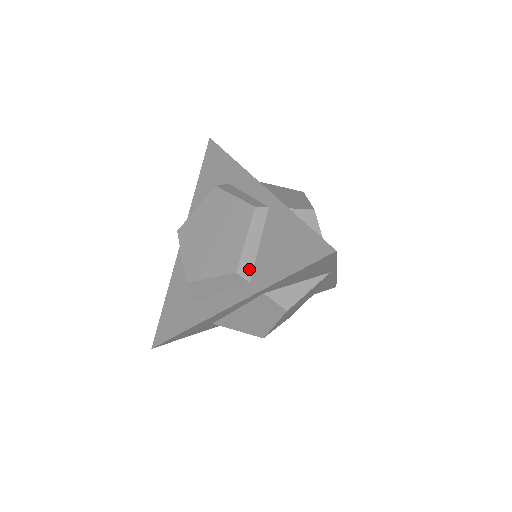
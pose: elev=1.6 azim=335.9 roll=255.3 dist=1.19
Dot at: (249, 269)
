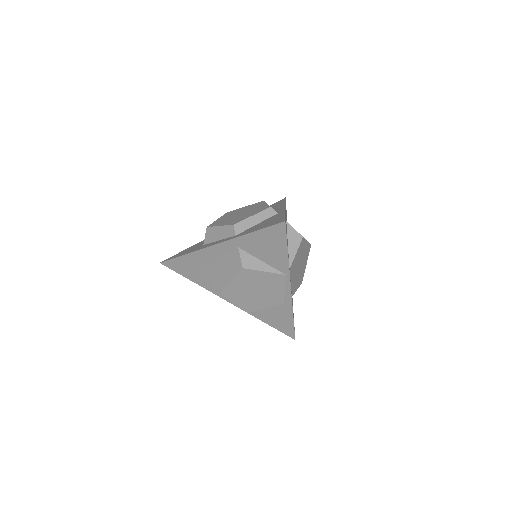
Dot at: (241, 229)
